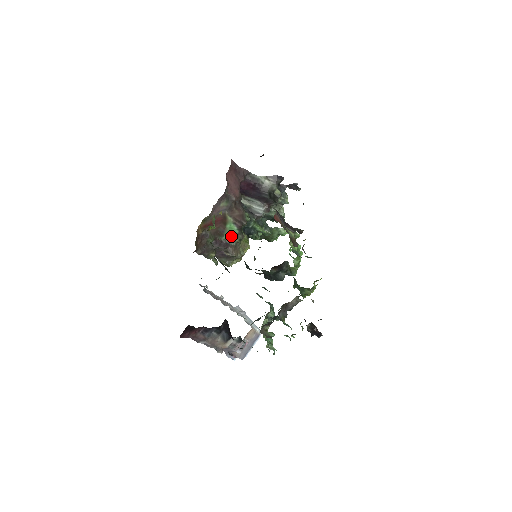
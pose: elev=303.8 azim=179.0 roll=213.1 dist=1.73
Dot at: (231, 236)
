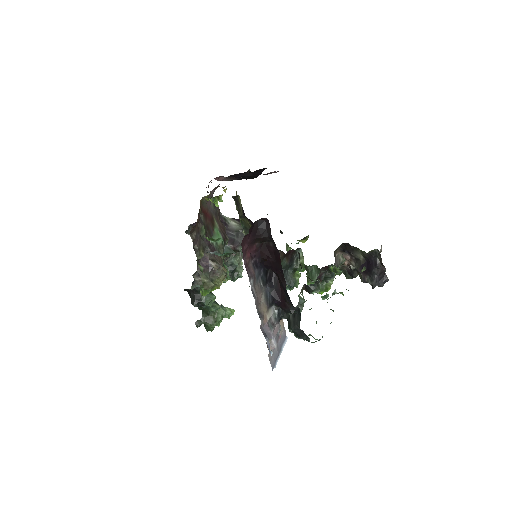
Dot at: (218, 243)
